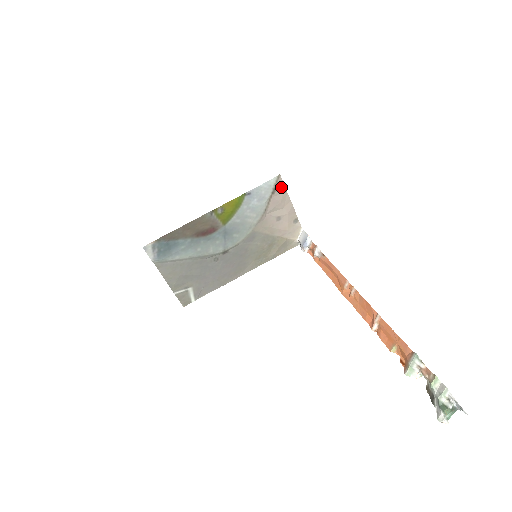
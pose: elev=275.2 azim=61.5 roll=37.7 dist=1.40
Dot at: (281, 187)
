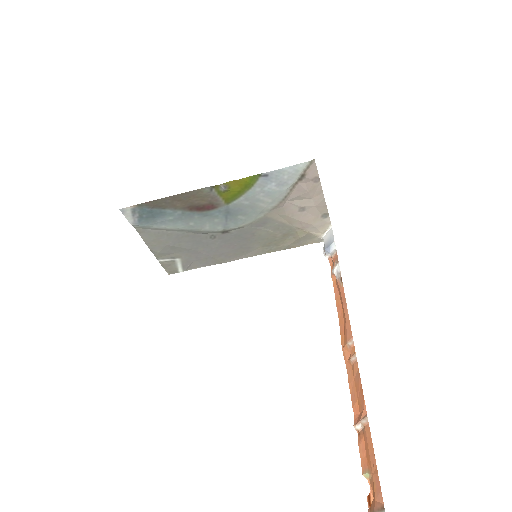
Dot at: (313, 174)
